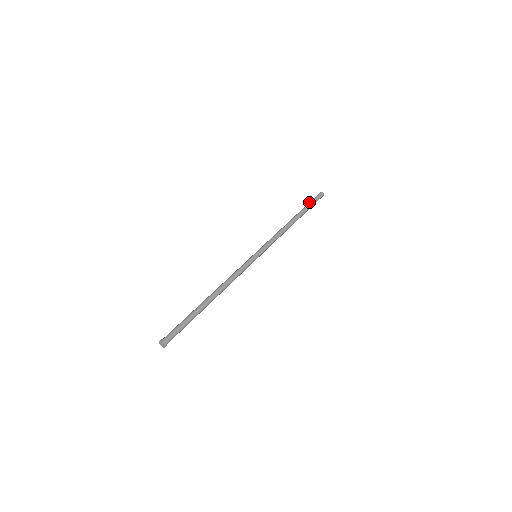
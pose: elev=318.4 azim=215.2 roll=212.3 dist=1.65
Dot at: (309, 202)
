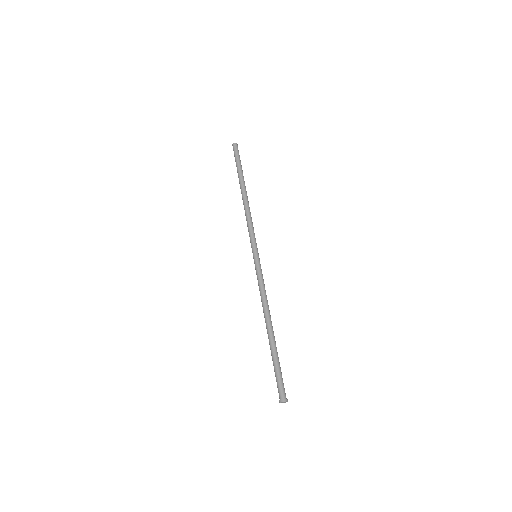
Dot at: (238, 162)
